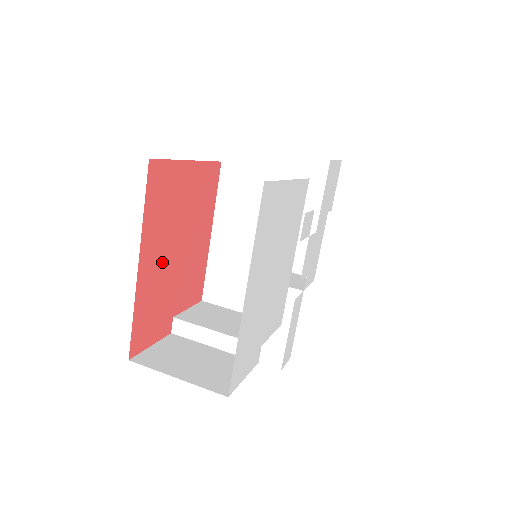
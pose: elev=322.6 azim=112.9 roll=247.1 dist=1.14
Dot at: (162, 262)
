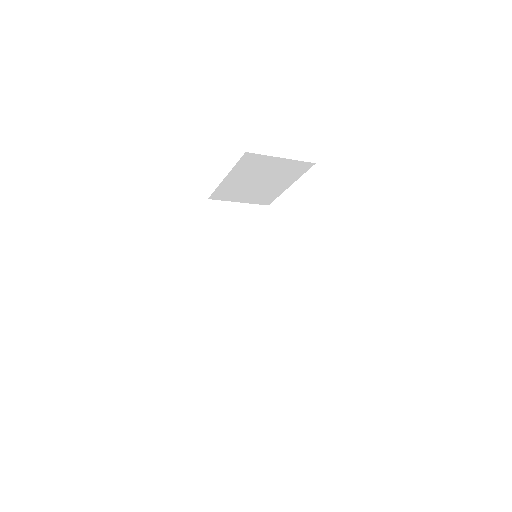
Dot at: occluded
